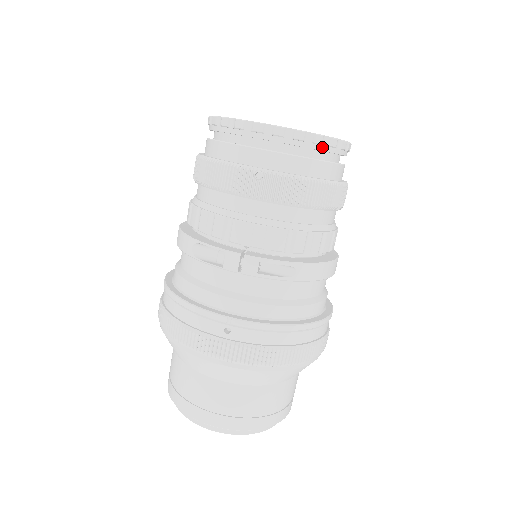
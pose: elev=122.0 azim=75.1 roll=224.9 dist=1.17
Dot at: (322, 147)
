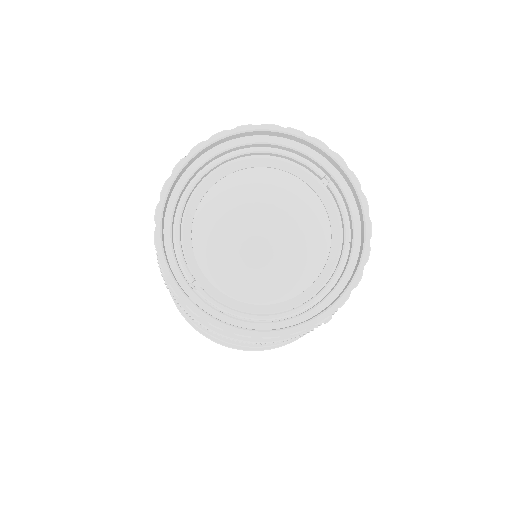
Dot at: occluded
